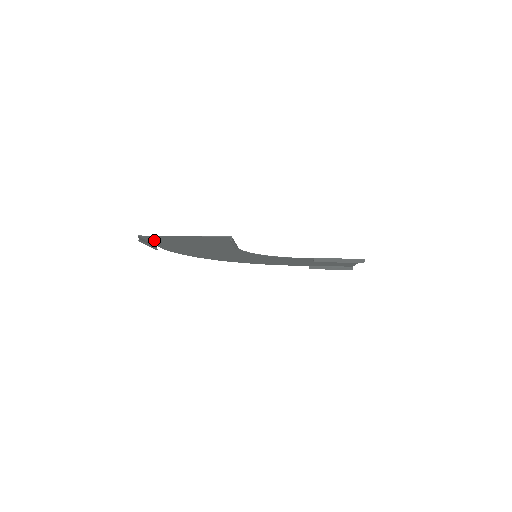
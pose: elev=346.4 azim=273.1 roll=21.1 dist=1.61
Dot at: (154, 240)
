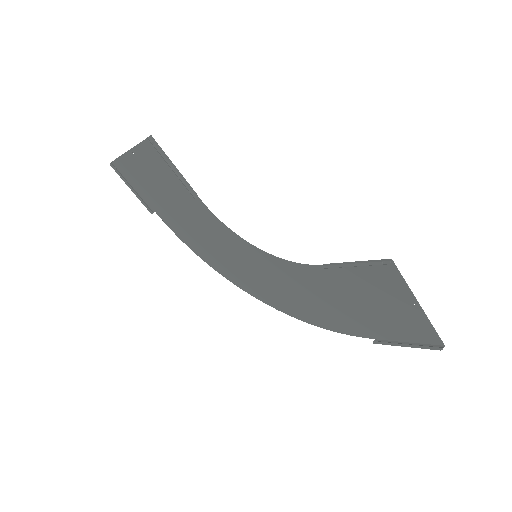
Dot at: (134, 181)
